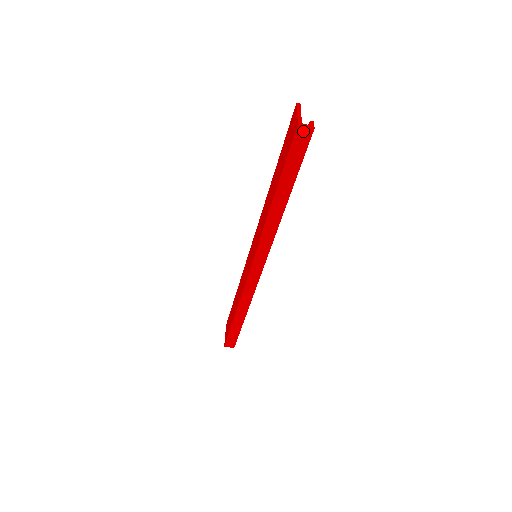
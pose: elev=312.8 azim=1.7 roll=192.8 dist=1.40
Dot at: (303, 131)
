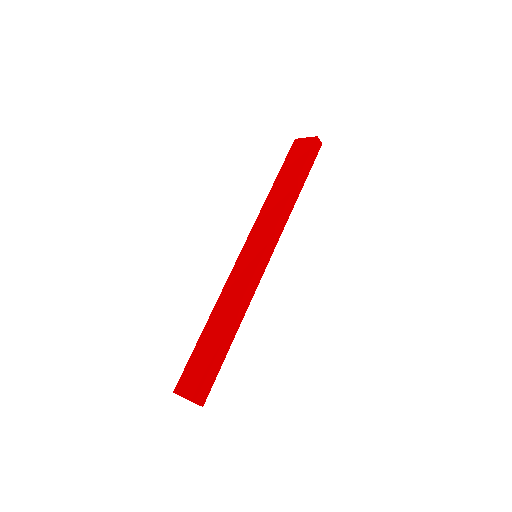
Dot at: (318, 142)
